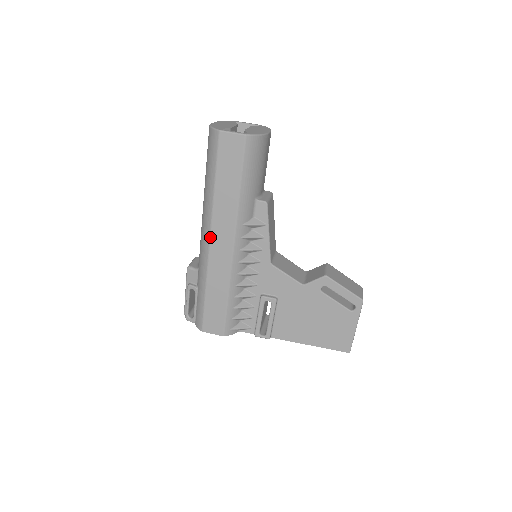
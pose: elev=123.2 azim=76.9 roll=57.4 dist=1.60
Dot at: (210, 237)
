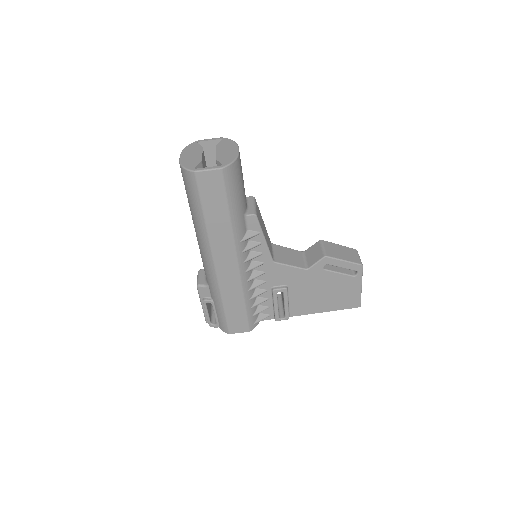
Dot at: (213, 261)
